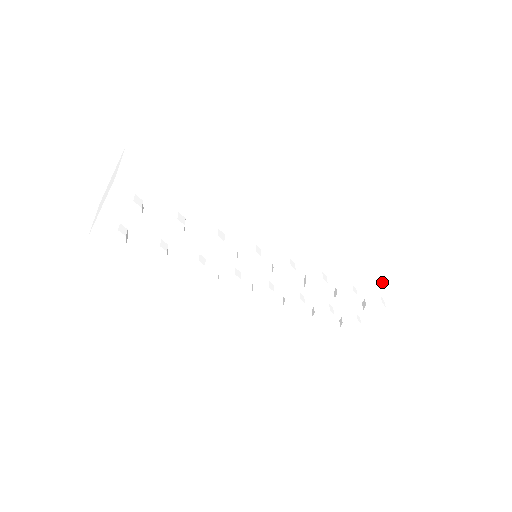
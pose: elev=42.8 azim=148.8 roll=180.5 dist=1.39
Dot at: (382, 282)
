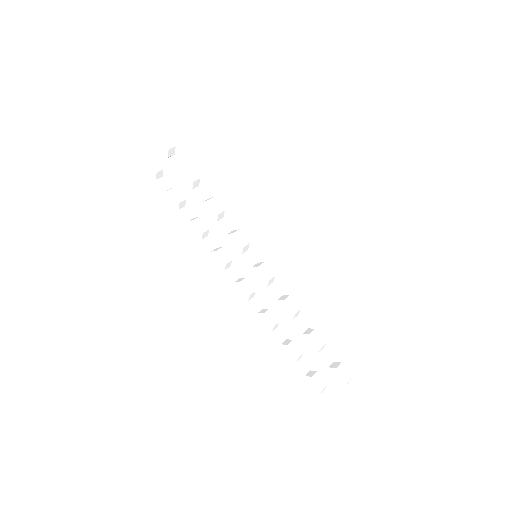
Dot at: (361, 357)
